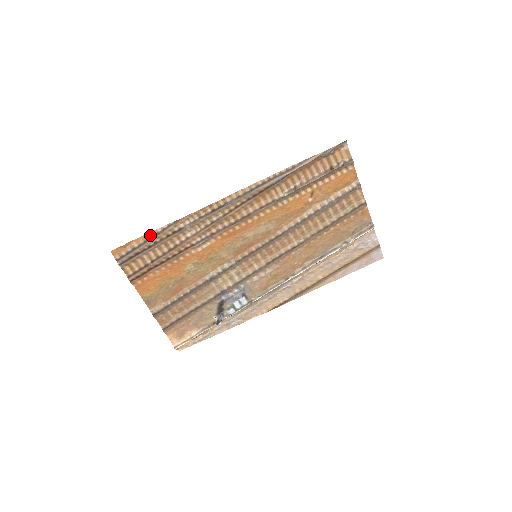
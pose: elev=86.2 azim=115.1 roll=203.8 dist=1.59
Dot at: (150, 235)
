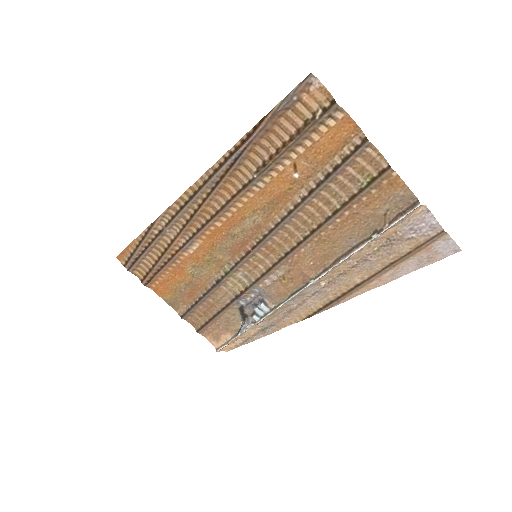
Dot at: (138, 240)
